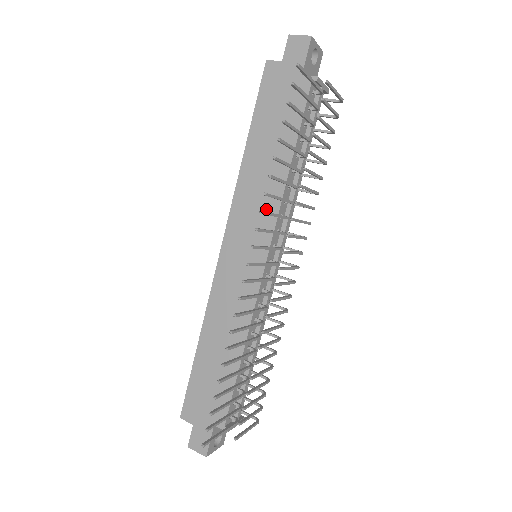
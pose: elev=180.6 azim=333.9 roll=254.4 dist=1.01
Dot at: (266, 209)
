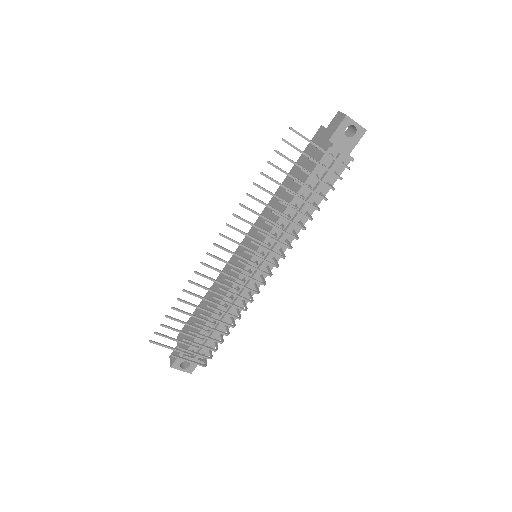
Dot at: (269, 225)
